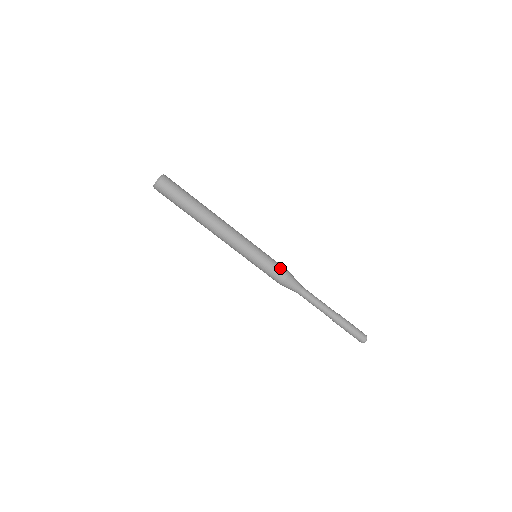
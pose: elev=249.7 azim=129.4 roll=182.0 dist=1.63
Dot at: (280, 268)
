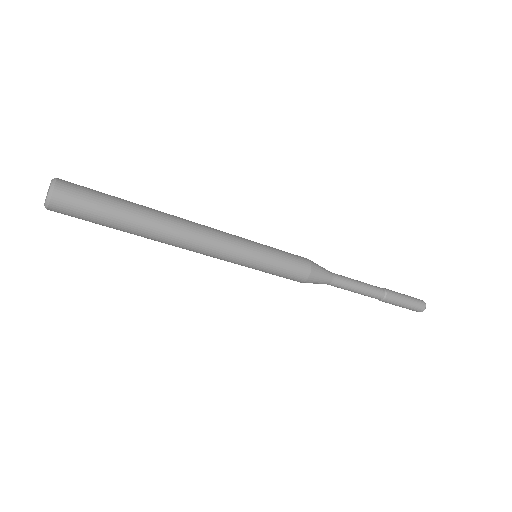
Dot at: (297, 267)
